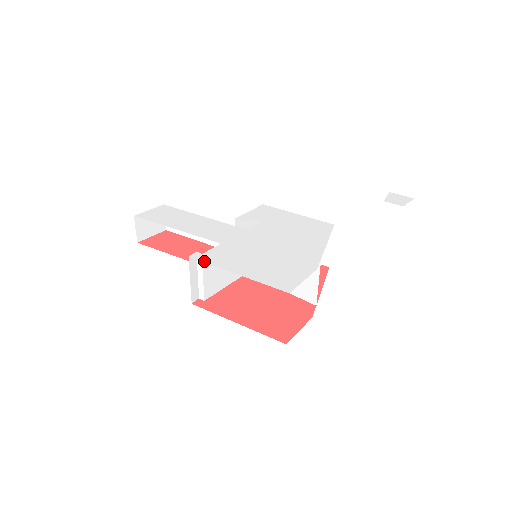
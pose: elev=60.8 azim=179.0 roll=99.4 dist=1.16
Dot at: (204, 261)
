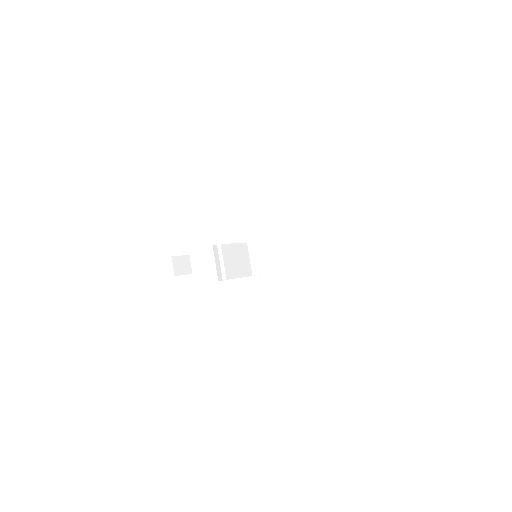
Dot at: occluded
